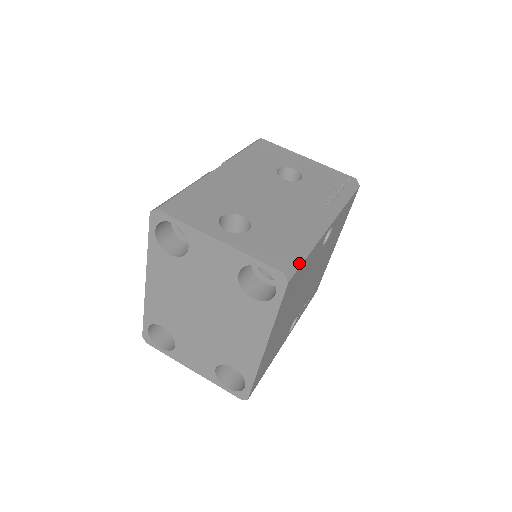
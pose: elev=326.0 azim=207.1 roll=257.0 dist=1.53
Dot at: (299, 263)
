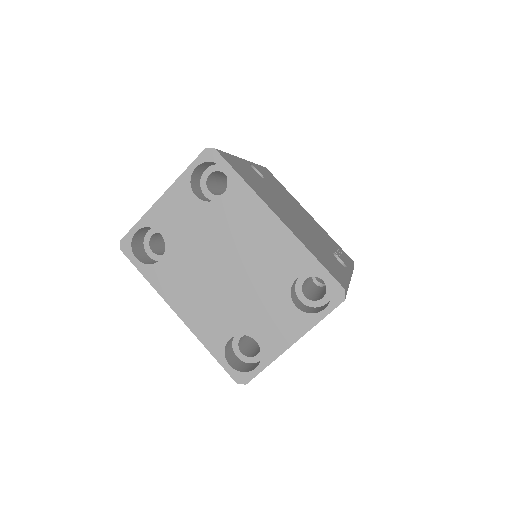
Dot at: occluded
